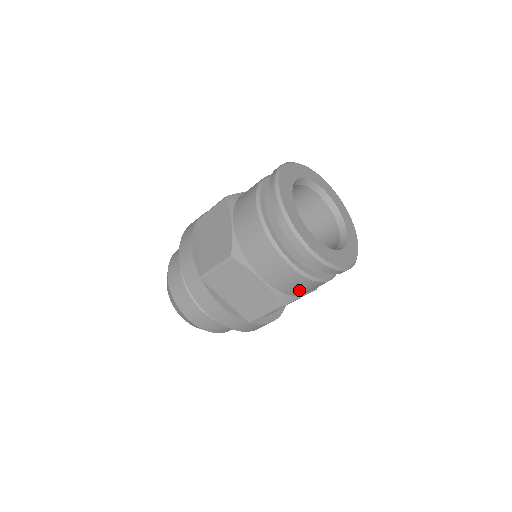
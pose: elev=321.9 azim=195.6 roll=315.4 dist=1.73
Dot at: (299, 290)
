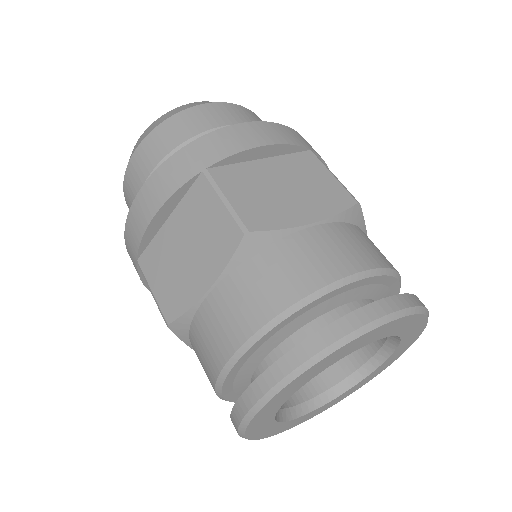
Dot at: occluded
